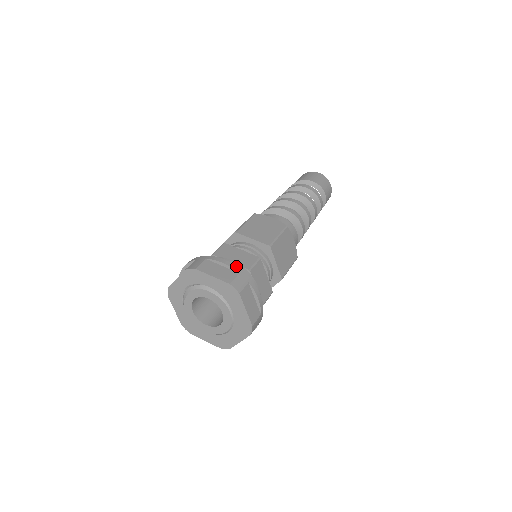
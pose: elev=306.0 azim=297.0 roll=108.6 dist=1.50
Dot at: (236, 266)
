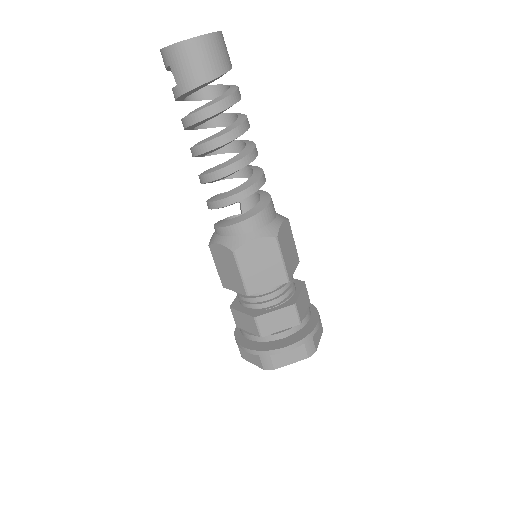
Dot at: (298, 343)
